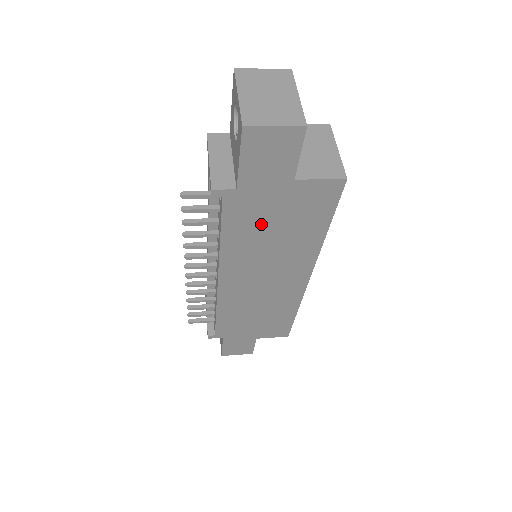
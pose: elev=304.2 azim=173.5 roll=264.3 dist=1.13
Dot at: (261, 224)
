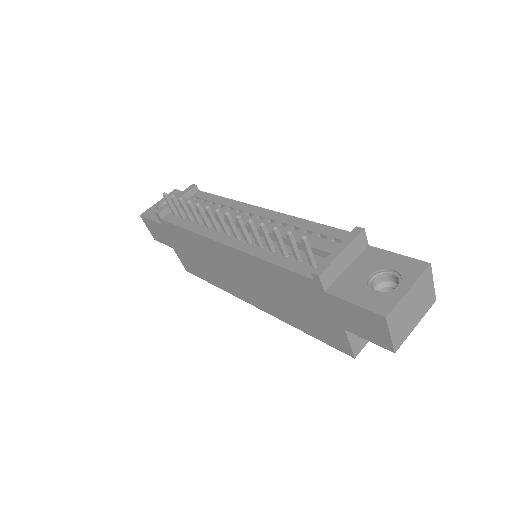
Dot at: (295, 294)
